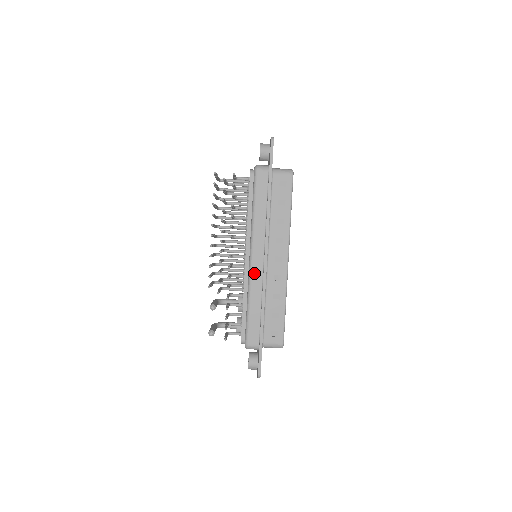
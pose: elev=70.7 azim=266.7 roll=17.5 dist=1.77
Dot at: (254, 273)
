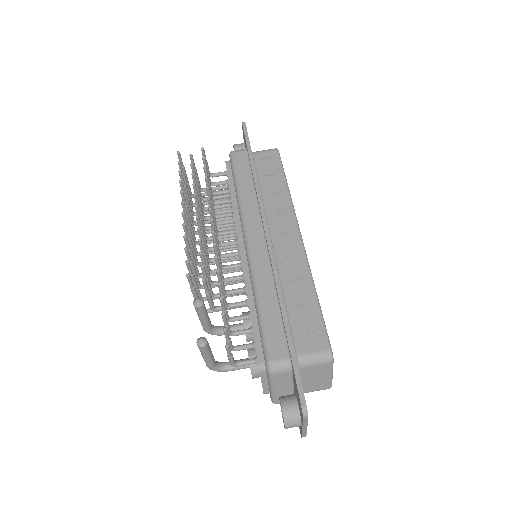
Dot at: (255, 257)
